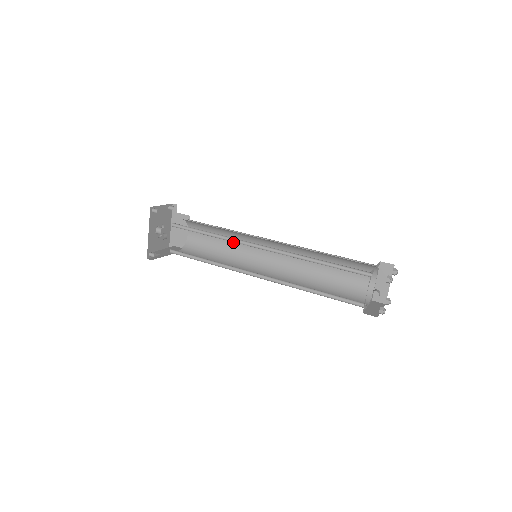
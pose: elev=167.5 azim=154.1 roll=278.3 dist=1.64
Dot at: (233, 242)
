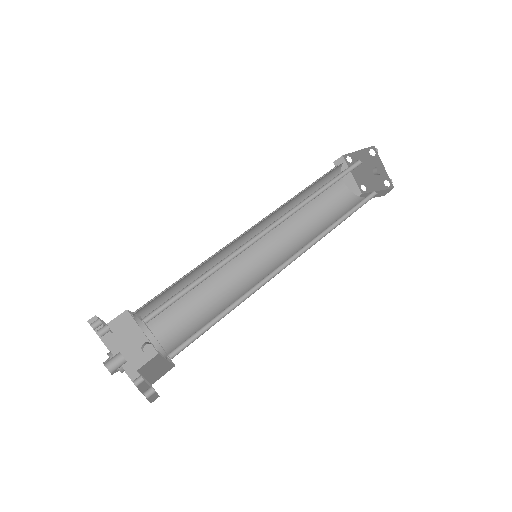
Dot at: (206, 280)
